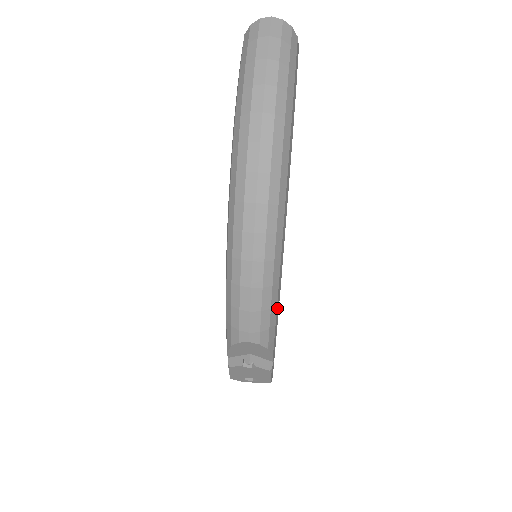
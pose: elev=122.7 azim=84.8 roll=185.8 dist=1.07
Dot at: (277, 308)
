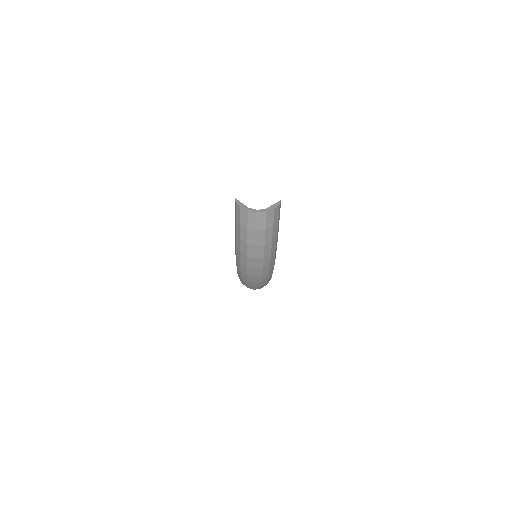
Dot at: occluded
